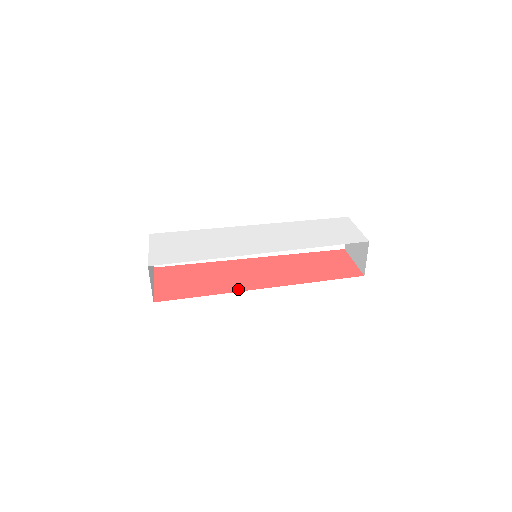
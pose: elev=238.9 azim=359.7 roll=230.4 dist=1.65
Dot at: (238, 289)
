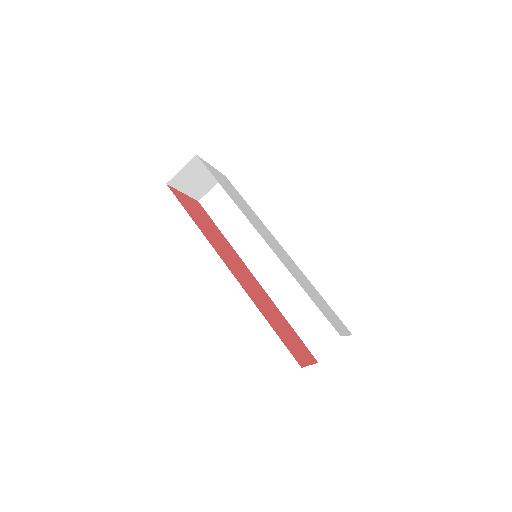
Dot at: (215, 247)
